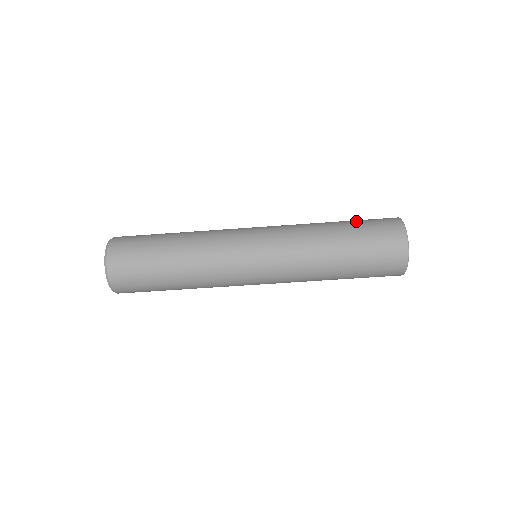
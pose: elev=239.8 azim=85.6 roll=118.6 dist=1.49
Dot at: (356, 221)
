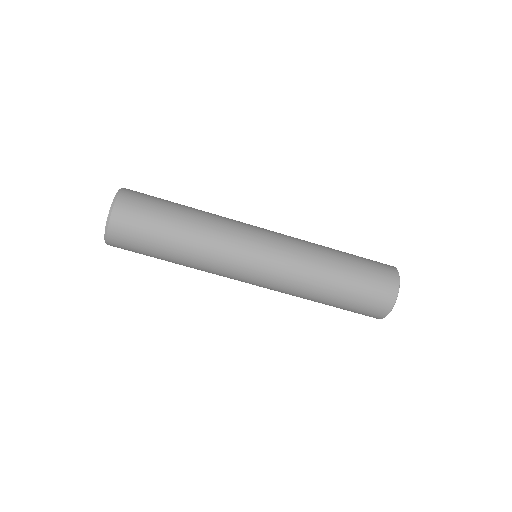
Dot at: (360, 265)
